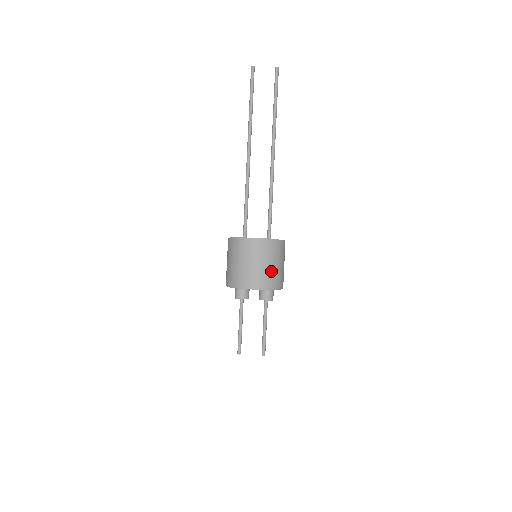
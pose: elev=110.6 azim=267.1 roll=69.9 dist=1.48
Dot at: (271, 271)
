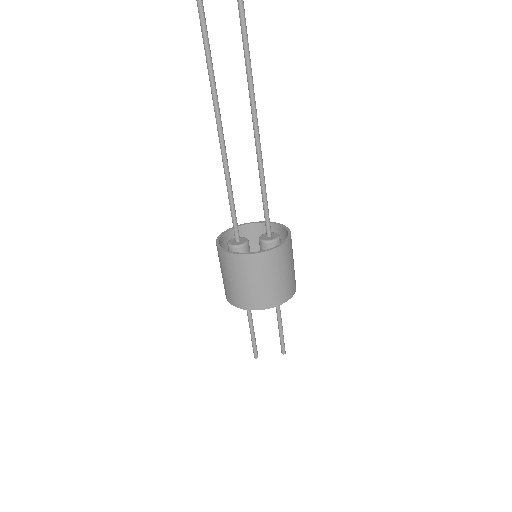
Dot at: (281, 284)
